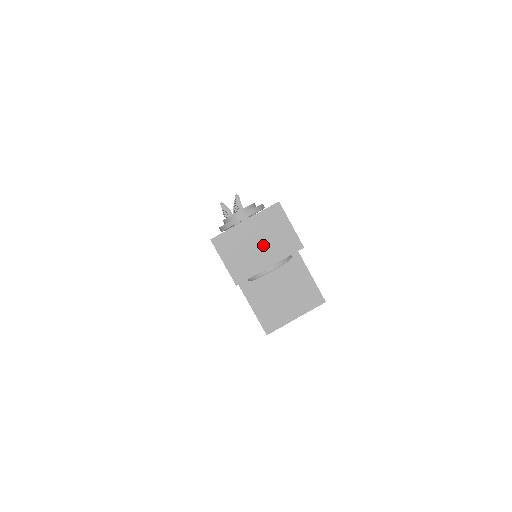
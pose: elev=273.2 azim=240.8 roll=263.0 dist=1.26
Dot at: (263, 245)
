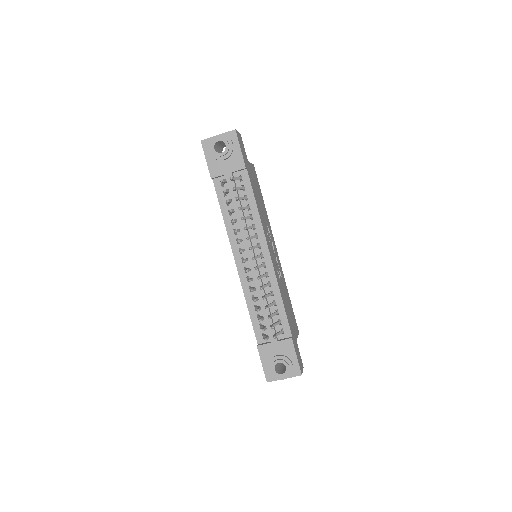
Dot at: occluded
